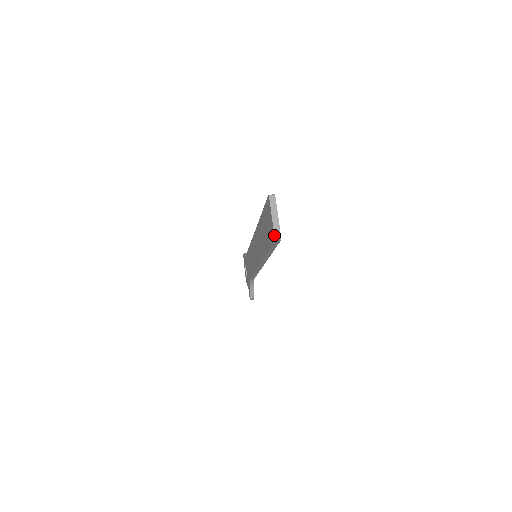
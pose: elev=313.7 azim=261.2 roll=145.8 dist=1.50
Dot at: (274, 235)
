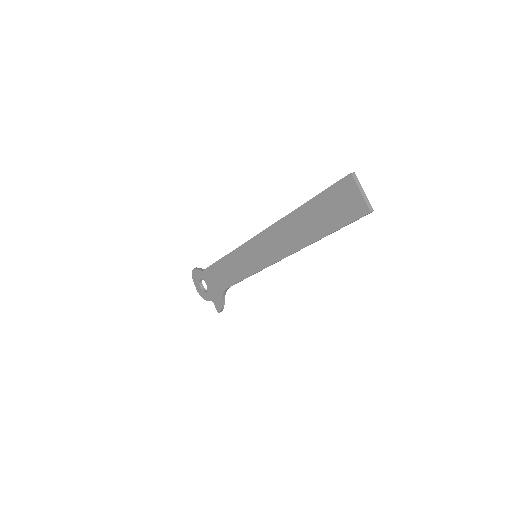
Dot at: (368, 208)
